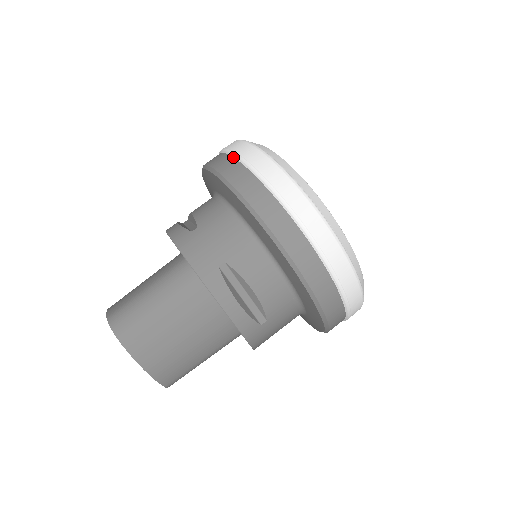
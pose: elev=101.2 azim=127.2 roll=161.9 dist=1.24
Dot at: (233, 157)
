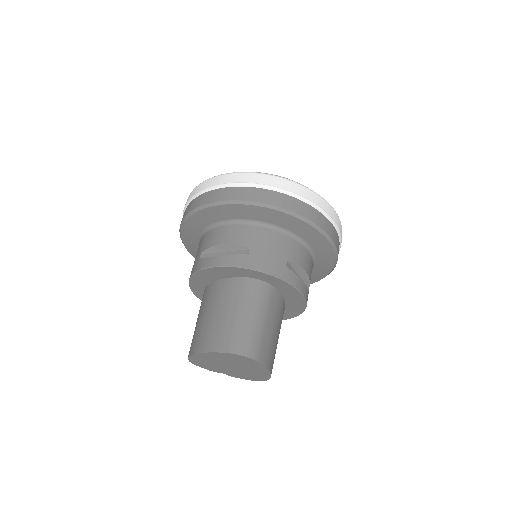
Dot at: (248, 187)
